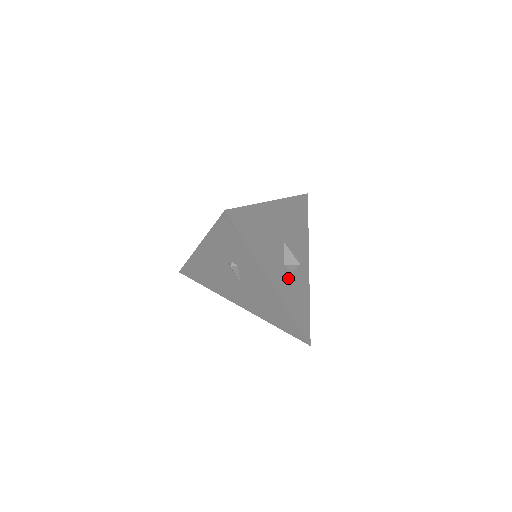
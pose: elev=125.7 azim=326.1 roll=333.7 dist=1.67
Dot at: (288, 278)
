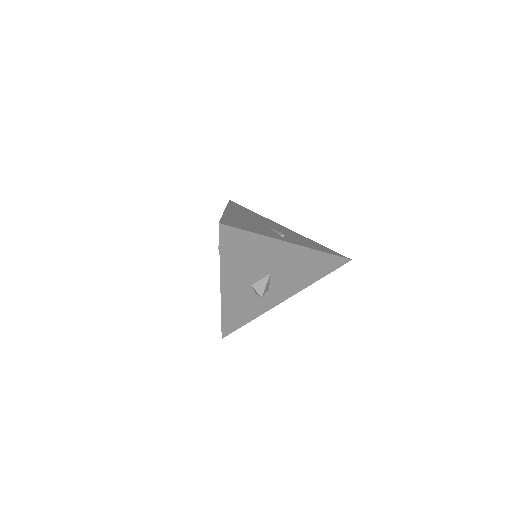
Dot at: (246, 294)
